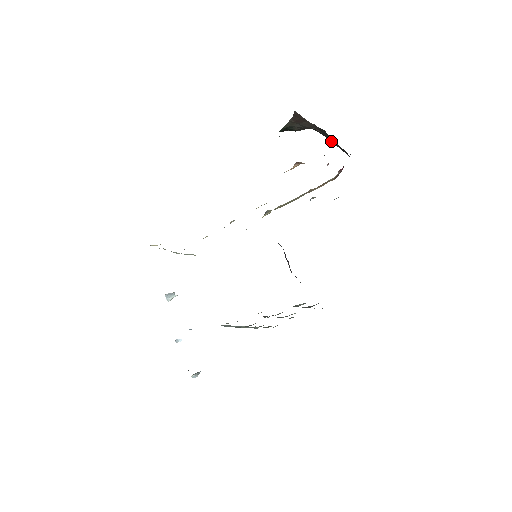
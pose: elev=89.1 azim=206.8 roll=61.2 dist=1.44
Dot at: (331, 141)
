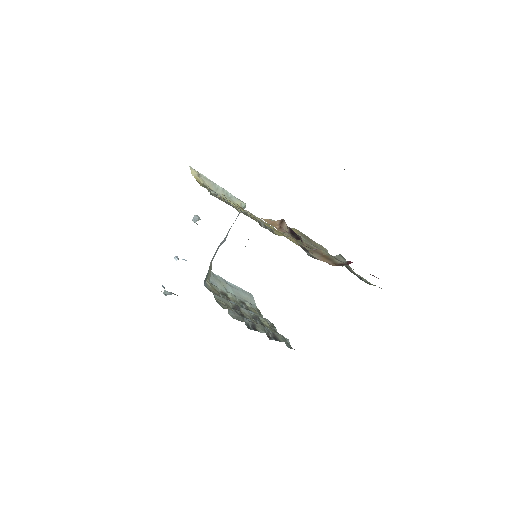
Dot at: occluded
